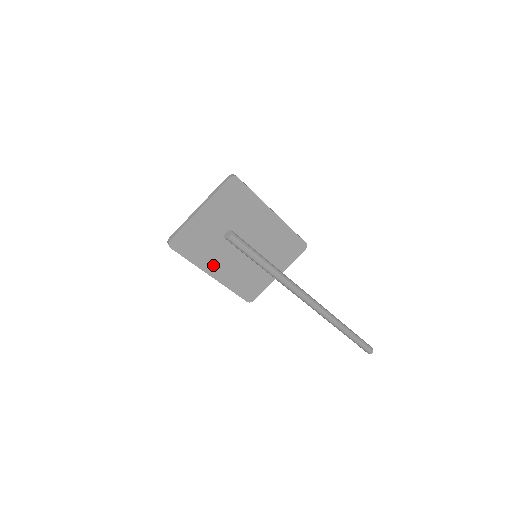
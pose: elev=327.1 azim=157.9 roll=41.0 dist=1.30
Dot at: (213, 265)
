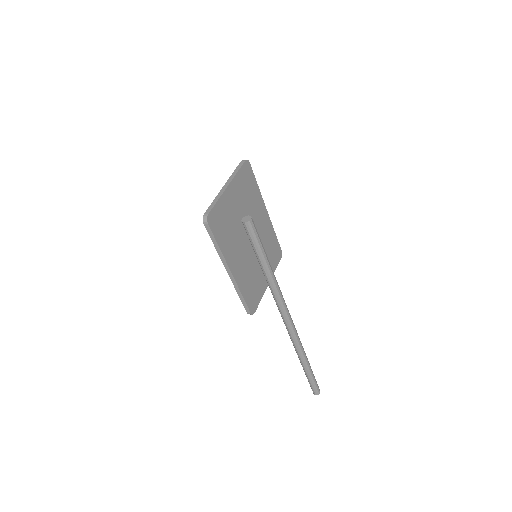
Dot at: (232, 257)
